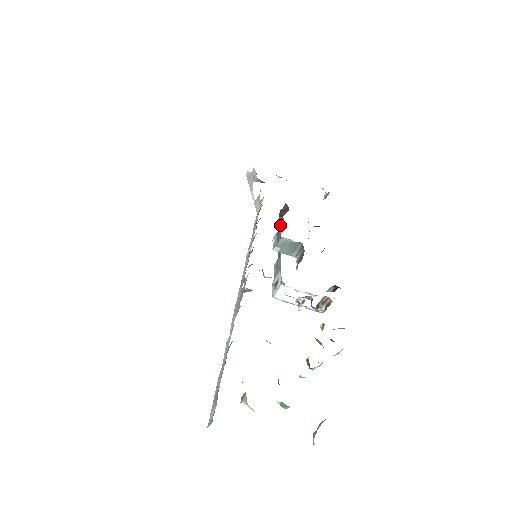
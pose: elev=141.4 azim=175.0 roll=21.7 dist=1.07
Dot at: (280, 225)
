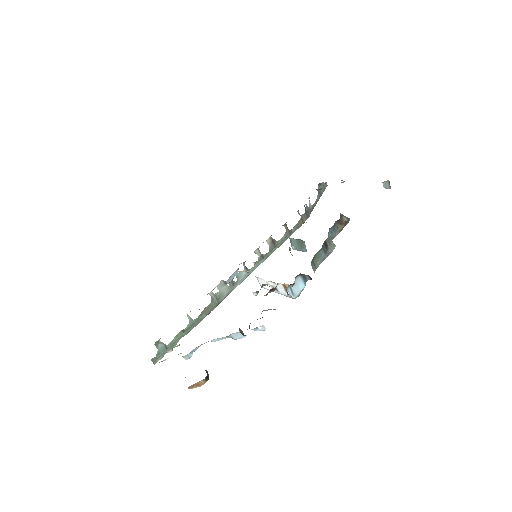
Dot at: occluded
